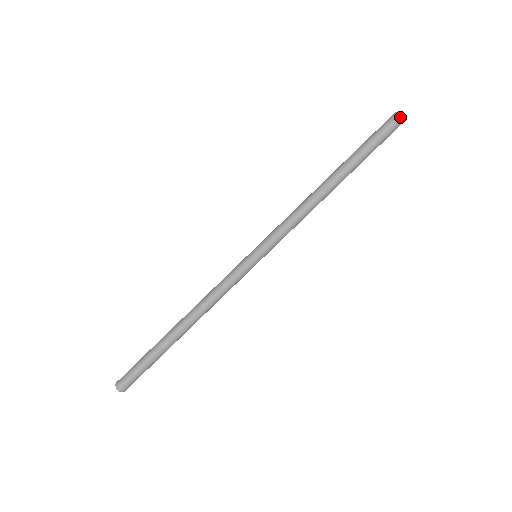
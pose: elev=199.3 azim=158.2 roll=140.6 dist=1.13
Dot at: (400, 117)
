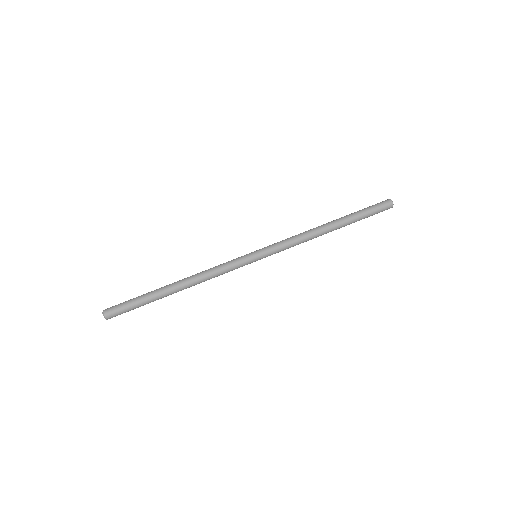
Dot at: (391, 203)
